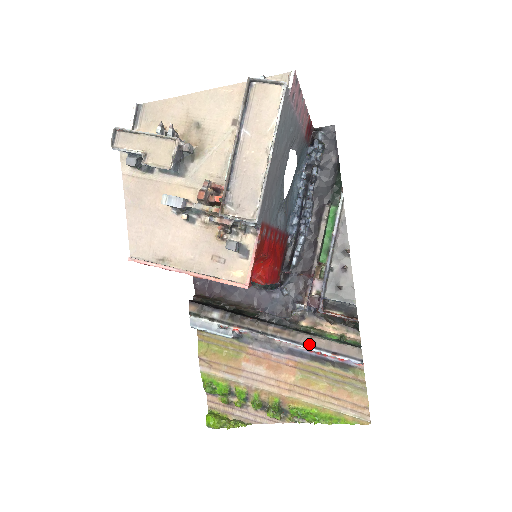
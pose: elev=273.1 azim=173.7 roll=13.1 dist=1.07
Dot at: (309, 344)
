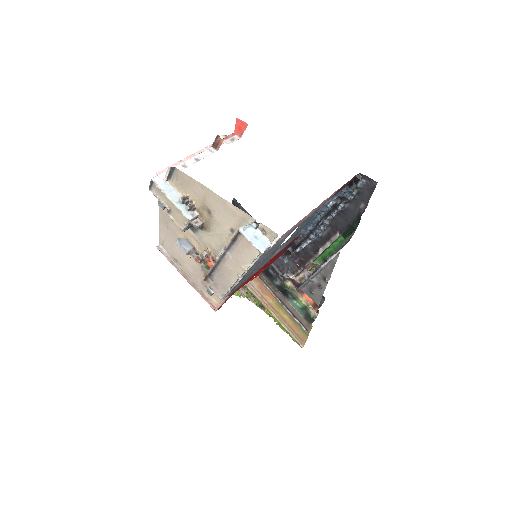
Dot at: (282, 301)
